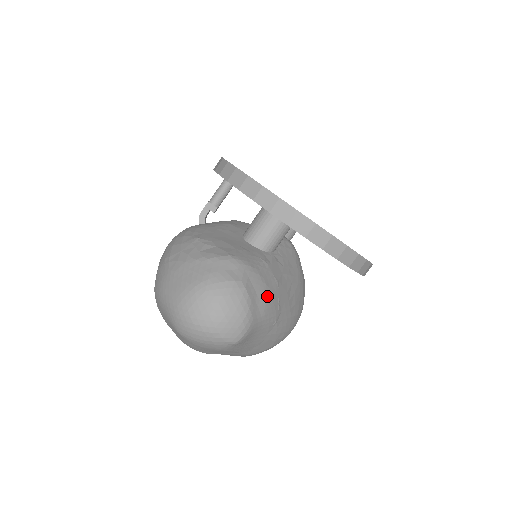
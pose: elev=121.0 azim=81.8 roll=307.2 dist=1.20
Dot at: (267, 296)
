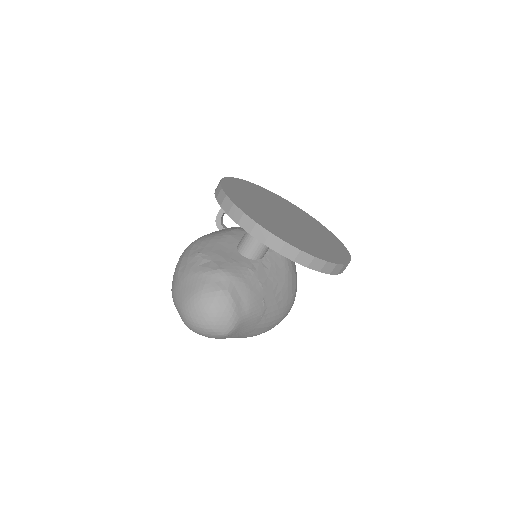
Dot at: (251, 298)
